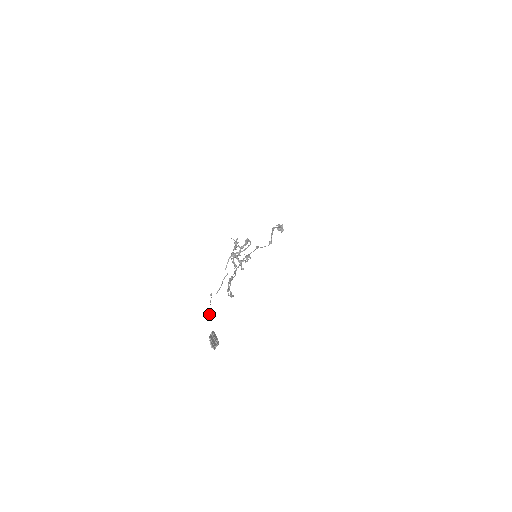
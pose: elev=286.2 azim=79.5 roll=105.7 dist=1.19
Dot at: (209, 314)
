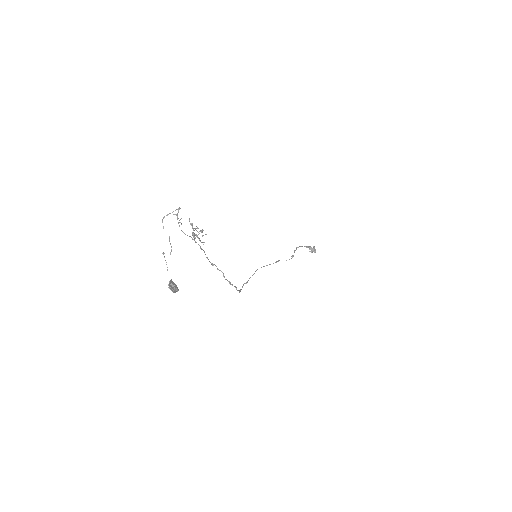
Dot at: (167, 270)
